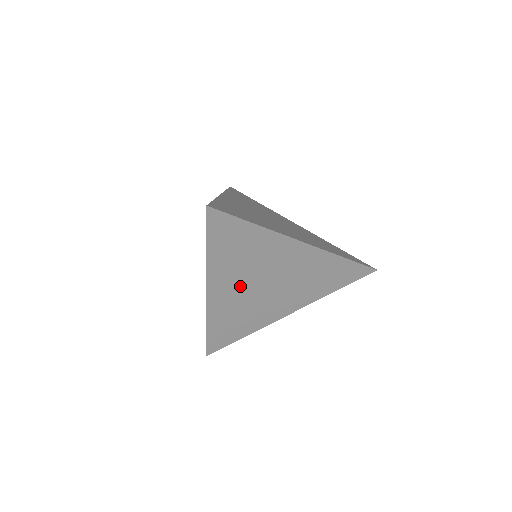
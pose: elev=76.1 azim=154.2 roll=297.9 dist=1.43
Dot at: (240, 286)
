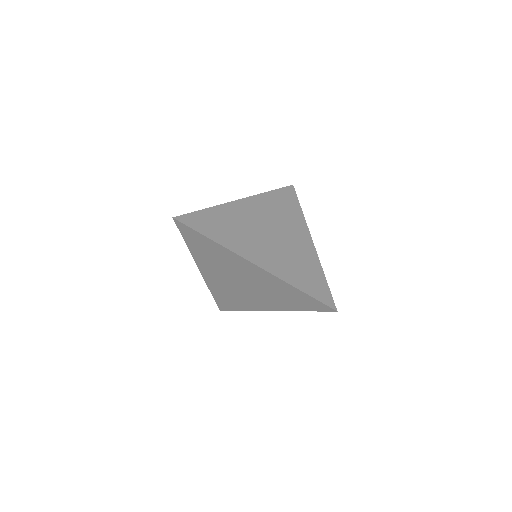
Dot at: (222, 276)
